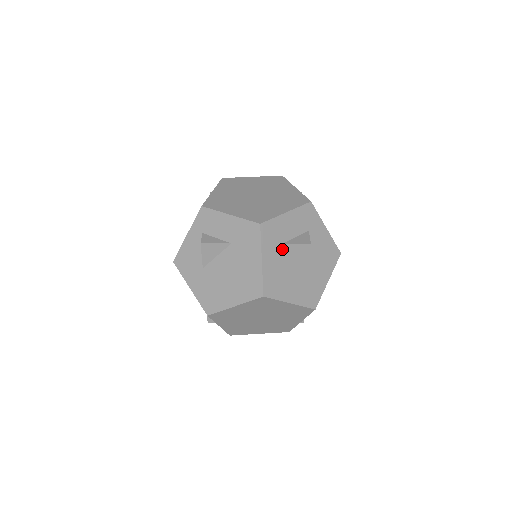
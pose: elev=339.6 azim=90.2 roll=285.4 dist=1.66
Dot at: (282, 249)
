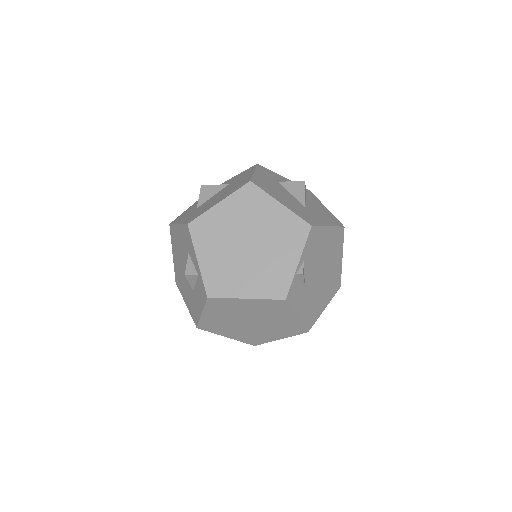
Dot at: (276, 183)
